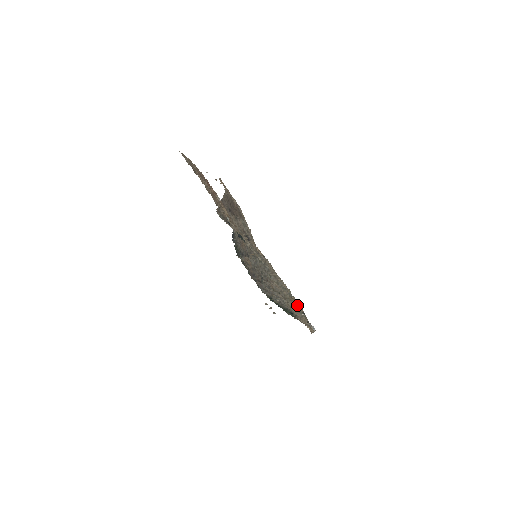
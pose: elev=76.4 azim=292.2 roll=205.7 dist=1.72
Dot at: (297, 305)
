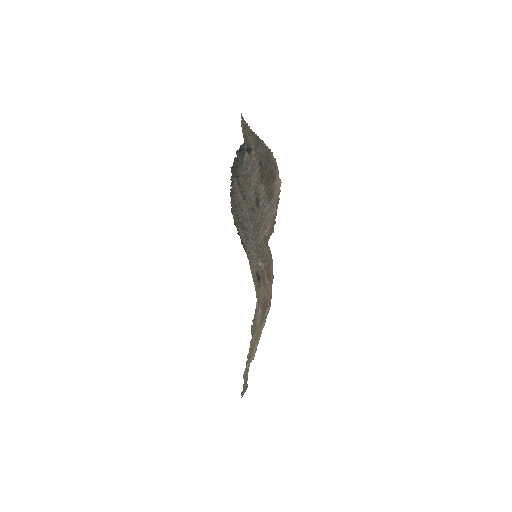
Dot at: occluded
